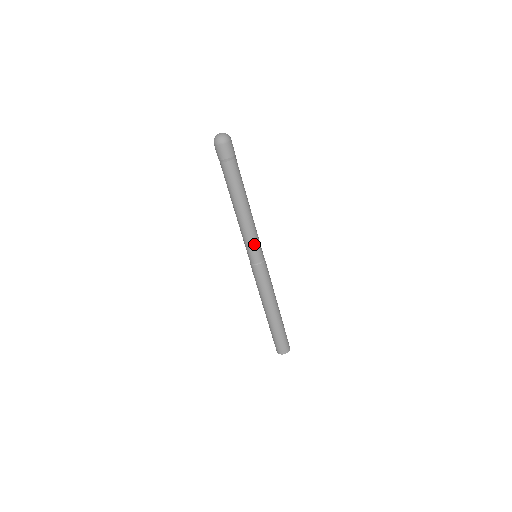
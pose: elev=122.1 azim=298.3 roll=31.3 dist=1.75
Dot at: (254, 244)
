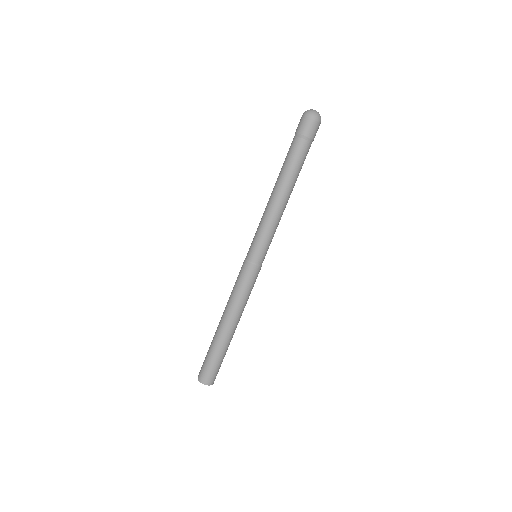
Dot at: (262, 239)
